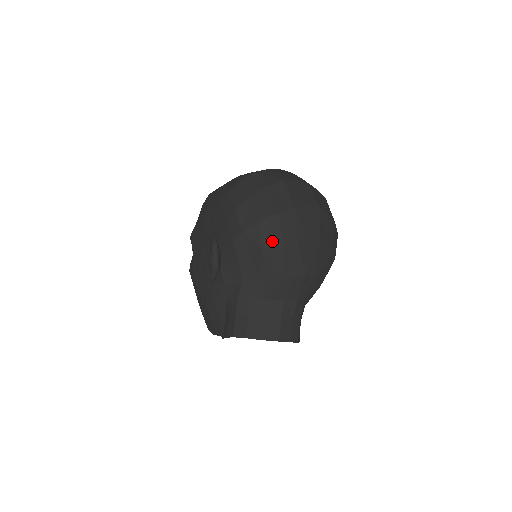
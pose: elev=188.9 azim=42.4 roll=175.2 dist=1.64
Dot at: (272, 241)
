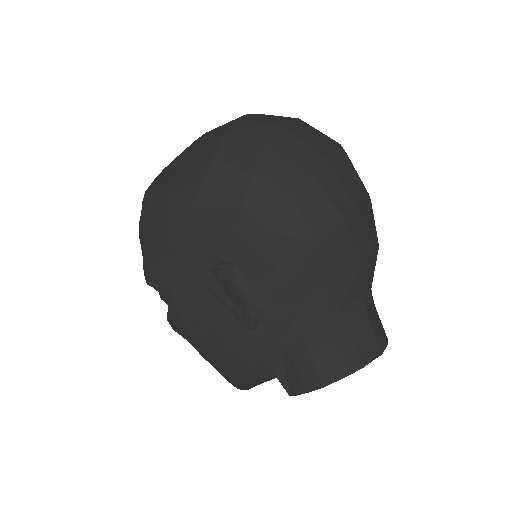
Dot at: (328, 225)
